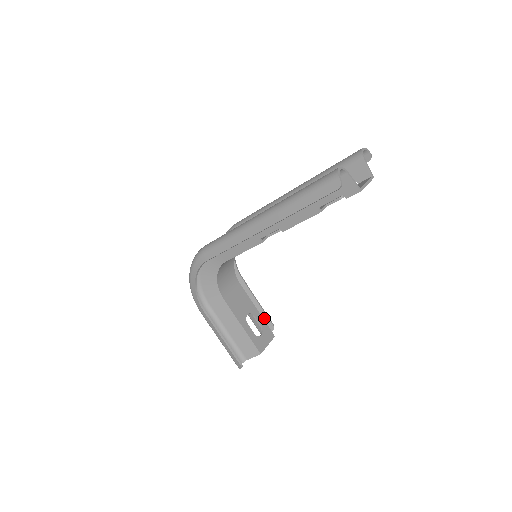
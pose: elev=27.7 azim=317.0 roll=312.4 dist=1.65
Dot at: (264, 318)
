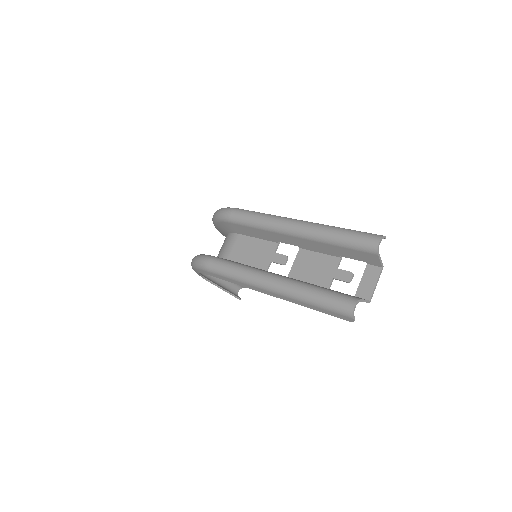
Dot at: occluded
